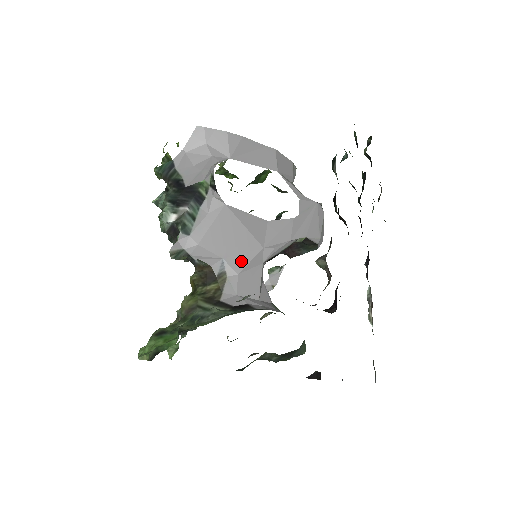
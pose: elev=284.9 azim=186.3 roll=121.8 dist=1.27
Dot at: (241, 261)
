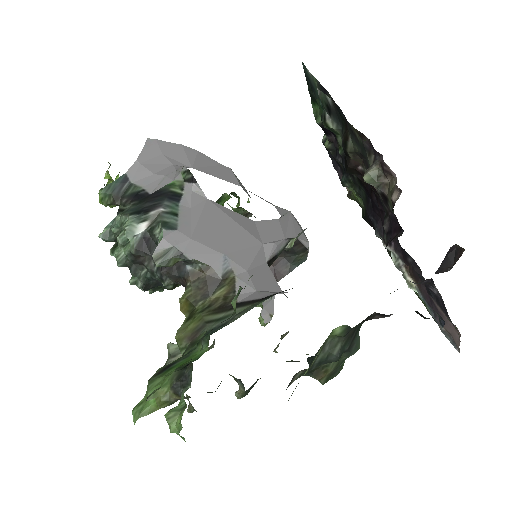
Dot at: (245, 257)
